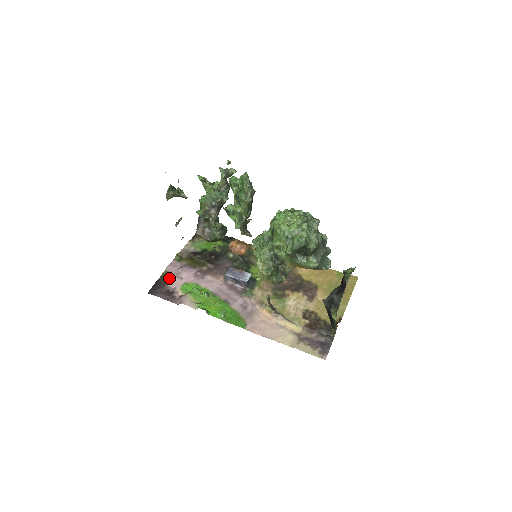
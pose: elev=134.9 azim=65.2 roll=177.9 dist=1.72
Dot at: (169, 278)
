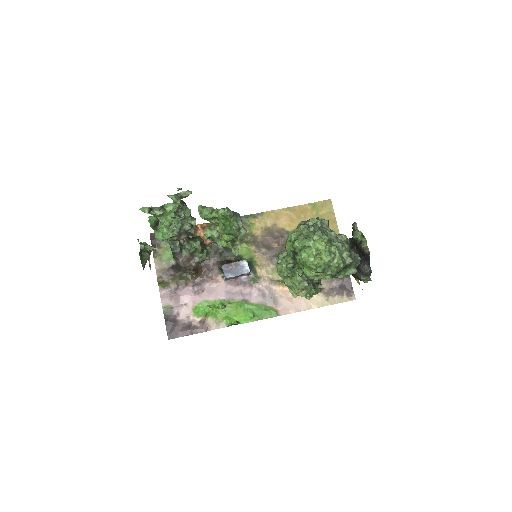
Dot at: (174, 312)
